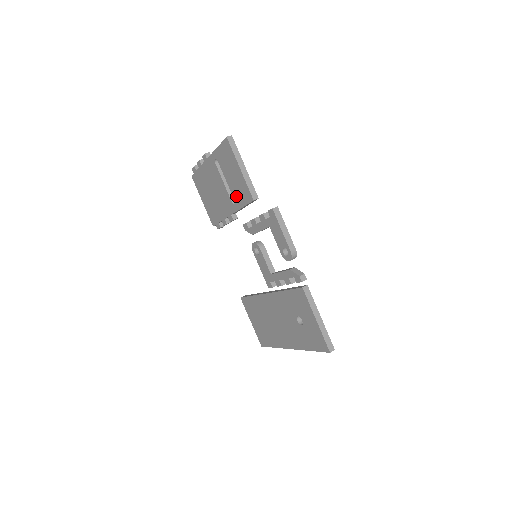
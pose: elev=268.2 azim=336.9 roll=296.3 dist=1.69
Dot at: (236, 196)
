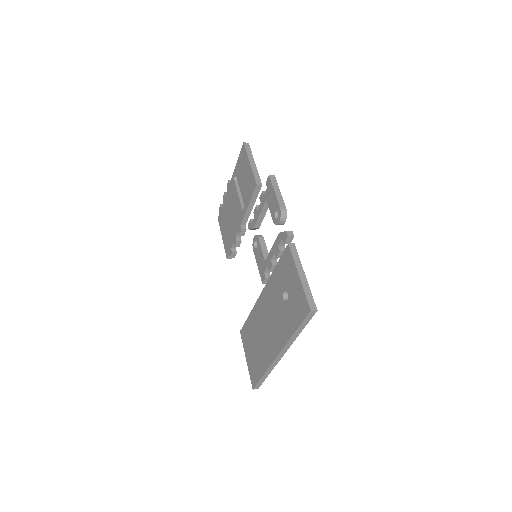
Dot at: (245, 197)
